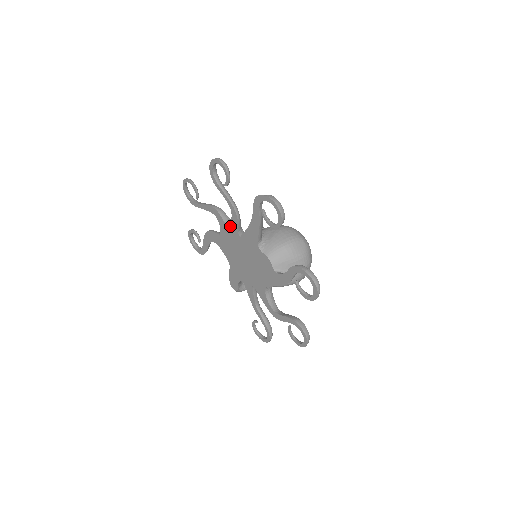
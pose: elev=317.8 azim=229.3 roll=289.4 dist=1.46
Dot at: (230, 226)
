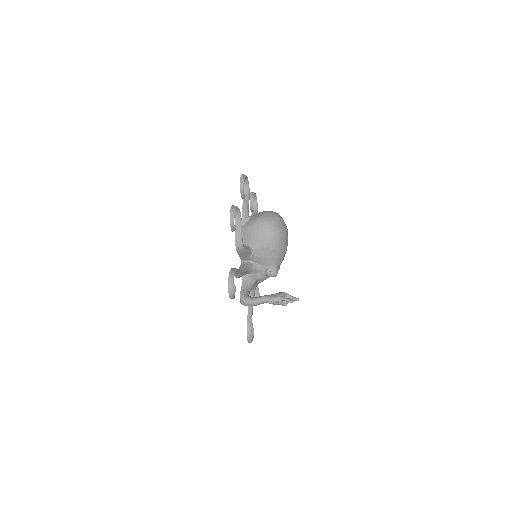
Dot at: occluded
